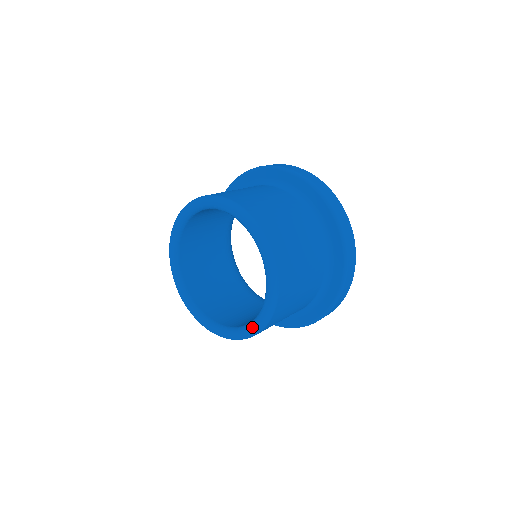
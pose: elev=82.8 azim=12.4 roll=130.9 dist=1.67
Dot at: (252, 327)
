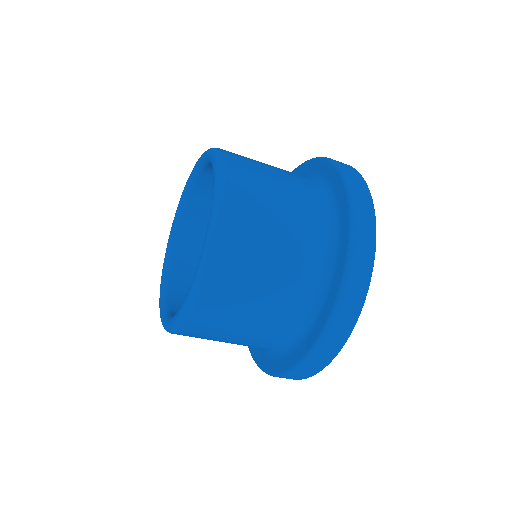
Dot at: (162, 317)
